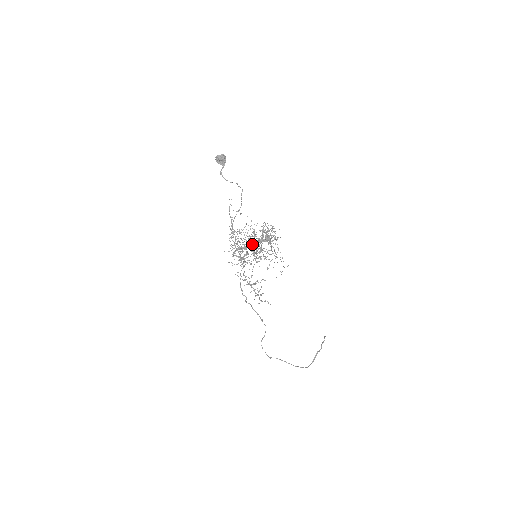
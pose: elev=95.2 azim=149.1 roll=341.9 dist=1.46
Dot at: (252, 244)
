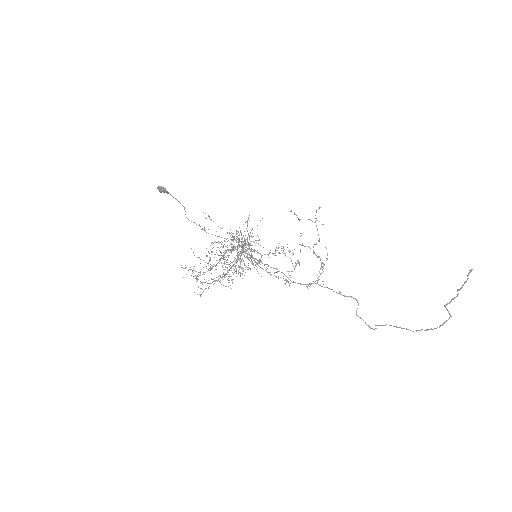
Dot at: (241, 249)
